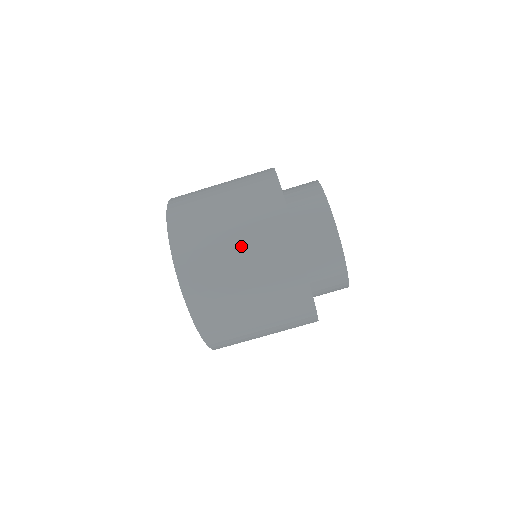
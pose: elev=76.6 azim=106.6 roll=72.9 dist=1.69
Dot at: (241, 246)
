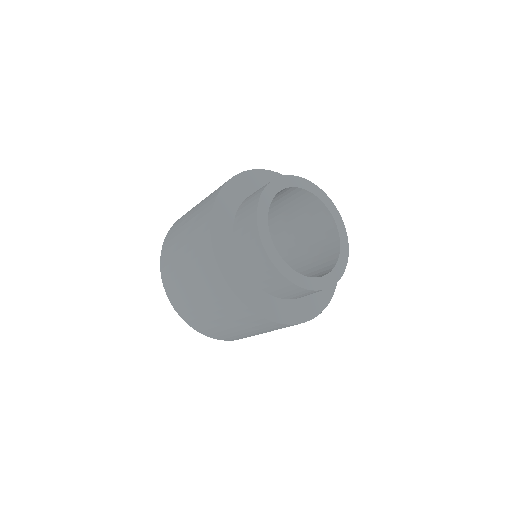
Dot at: (220, 317)
